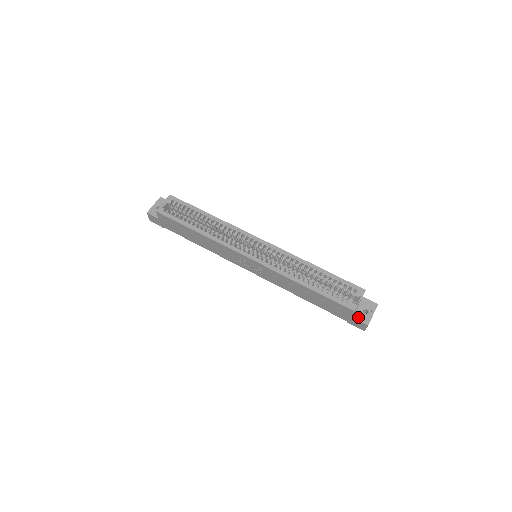
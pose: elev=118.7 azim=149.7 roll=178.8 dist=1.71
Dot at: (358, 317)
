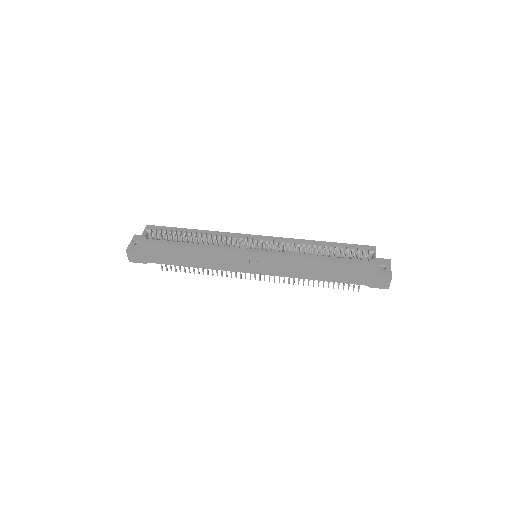
Dot at: (379, 274)
